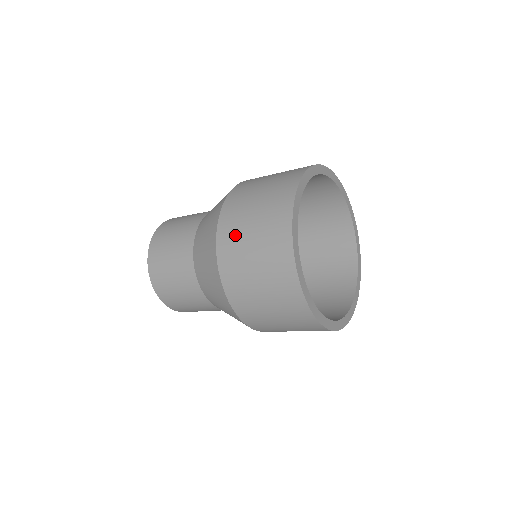
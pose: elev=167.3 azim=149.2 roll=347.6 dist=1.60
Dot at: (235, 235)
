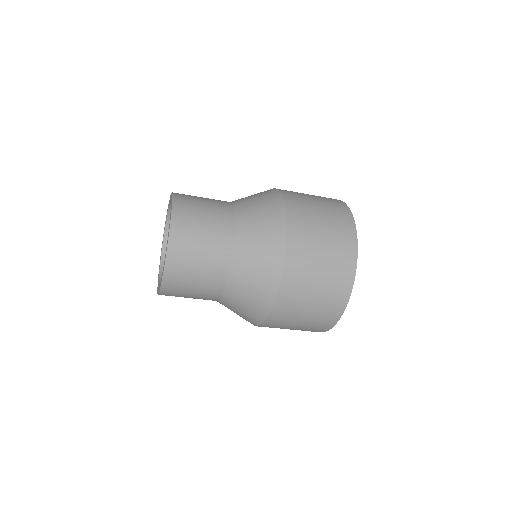
Dot at: (305, 214)
